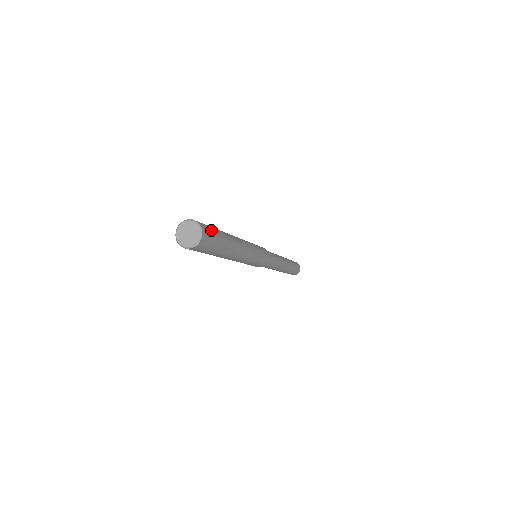
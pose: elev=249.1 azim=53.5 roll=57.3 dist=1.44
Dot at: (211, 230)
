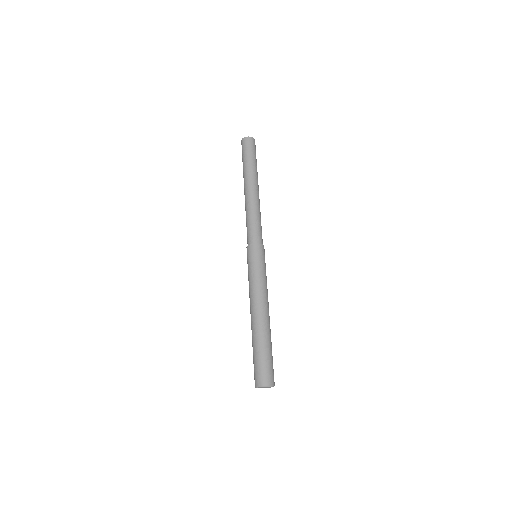
Dot at: occluded
